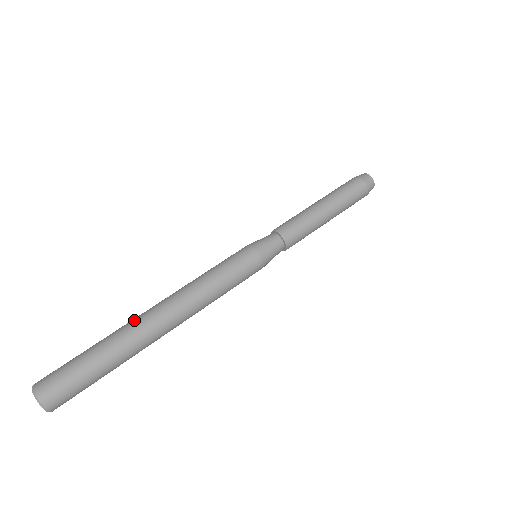
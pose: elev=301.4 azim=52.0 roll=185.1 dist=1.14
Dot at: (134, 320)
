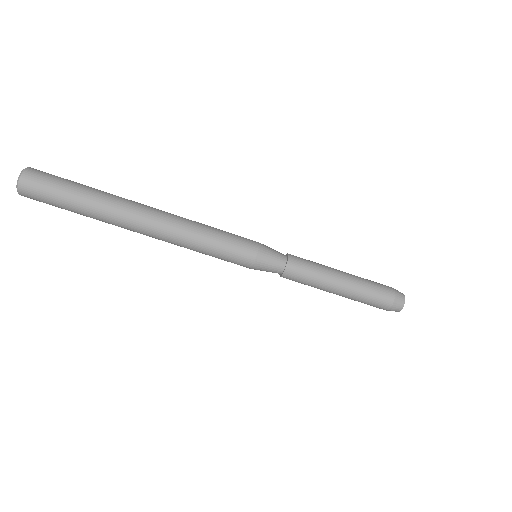
Dot at: (126, 207)
